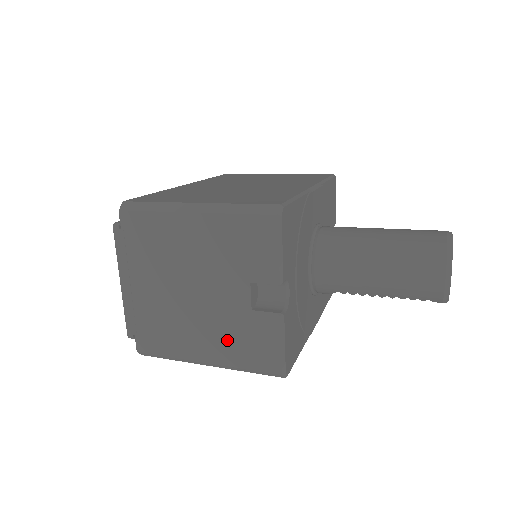
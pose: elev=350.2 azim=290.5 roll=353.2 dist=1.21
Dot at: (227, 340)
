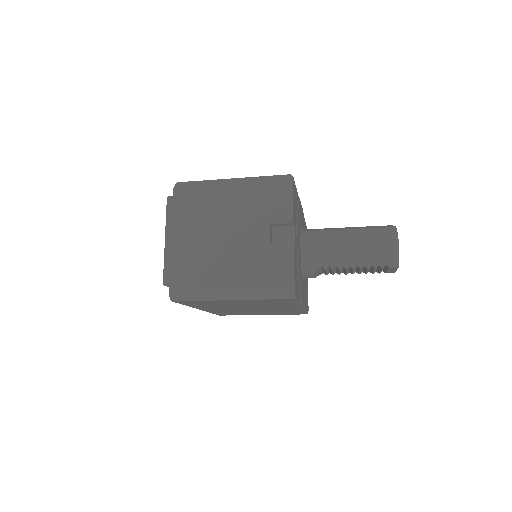
Dot at: (249, 271)
